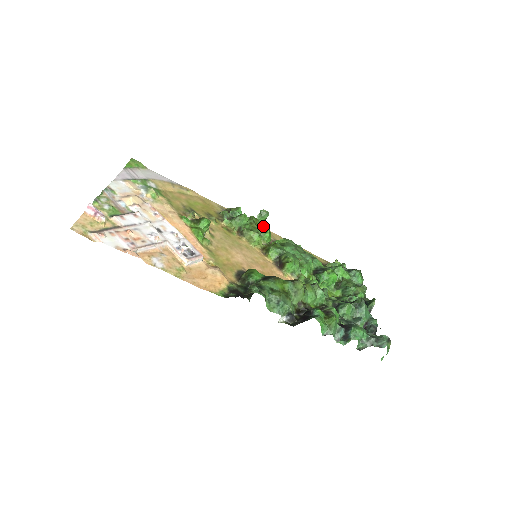
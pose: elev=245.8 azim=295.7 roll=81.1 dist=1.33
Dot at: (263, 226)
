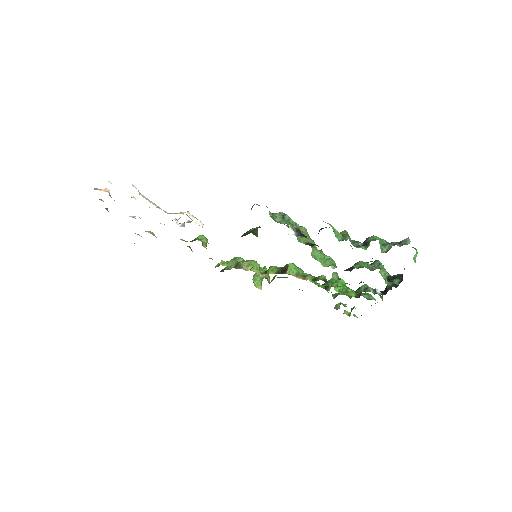
Dot at: occluded
